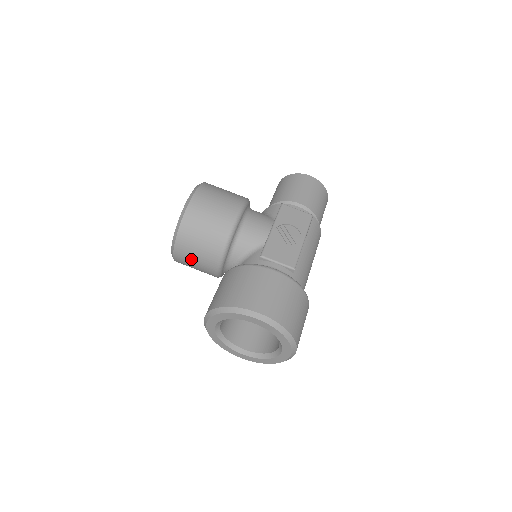
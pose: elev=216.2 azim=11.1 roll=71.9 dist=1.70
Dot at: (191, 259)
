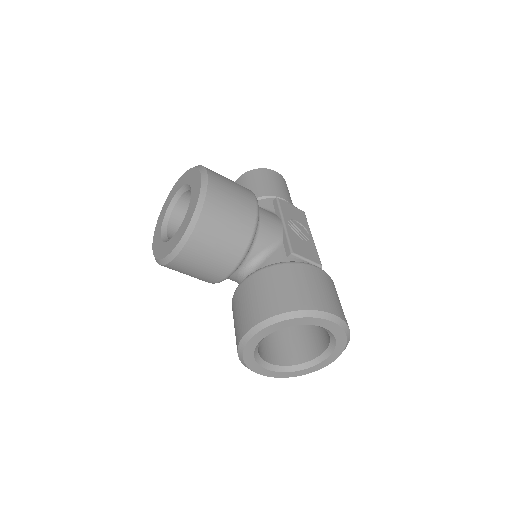
Dot at: (202, 260)
